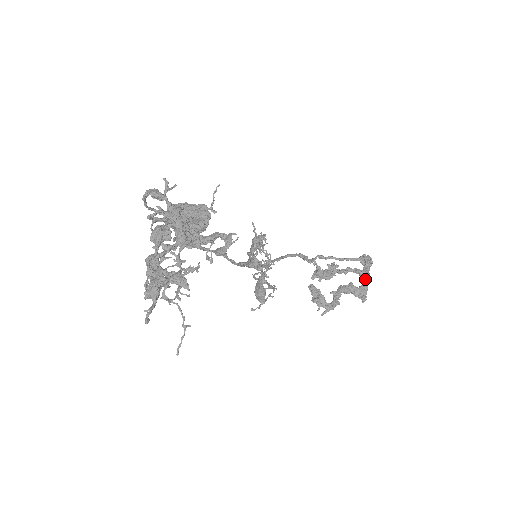
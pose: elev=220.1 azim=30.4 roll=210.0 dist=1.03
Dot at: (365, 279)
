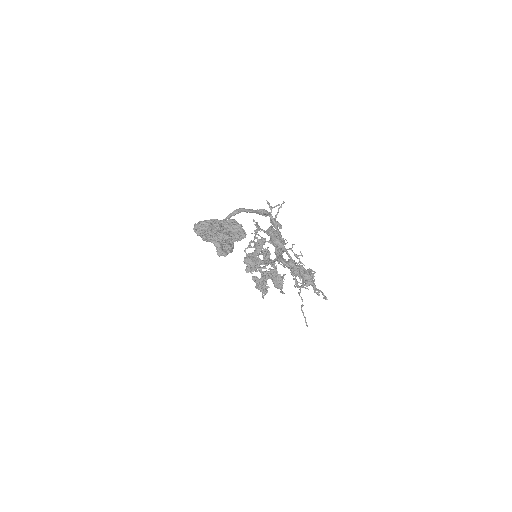
Dot at: (274, 266)
